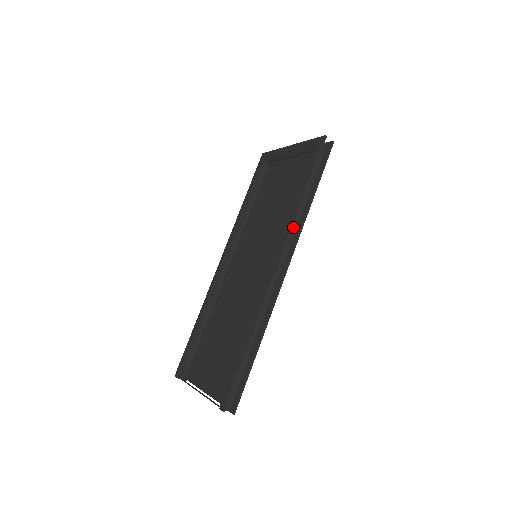
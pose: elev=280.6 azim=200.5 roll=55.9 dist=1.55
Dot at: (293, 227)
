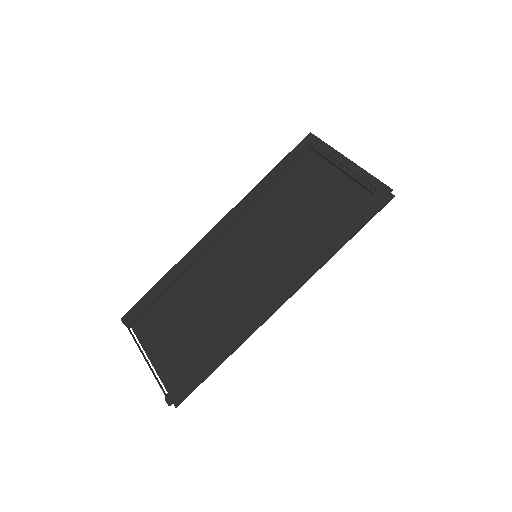
Dot at: occluded
